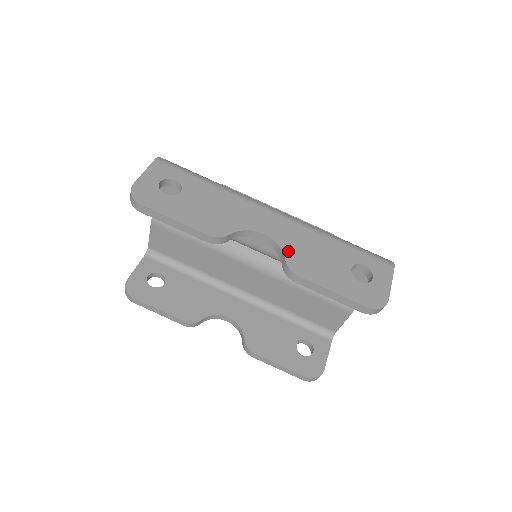
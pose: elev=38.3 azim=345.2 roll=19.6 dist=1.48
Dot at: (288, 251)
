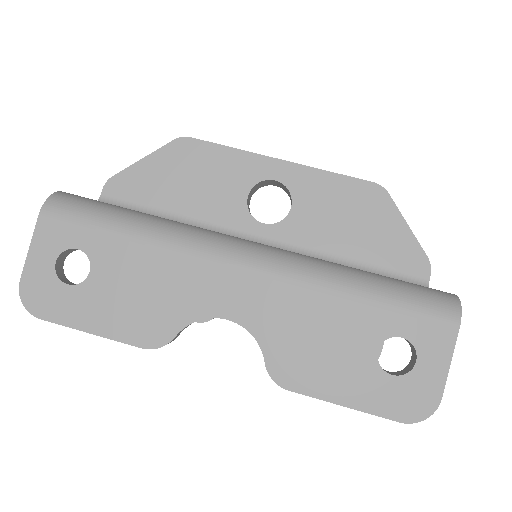
Dot at: (268, 345)
